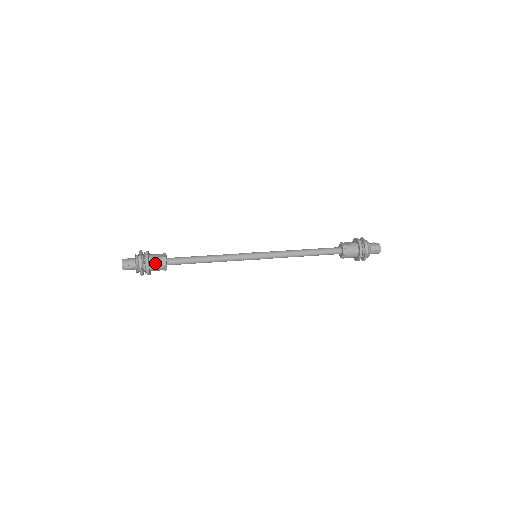
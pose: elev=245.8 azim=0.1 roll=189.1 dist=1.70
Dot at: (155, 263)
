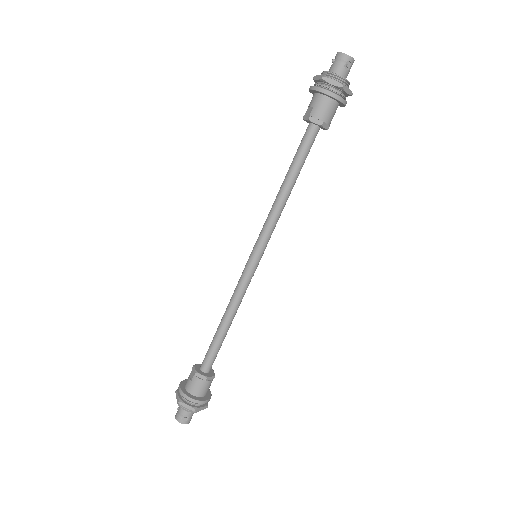
Dot at: (197, 389)
